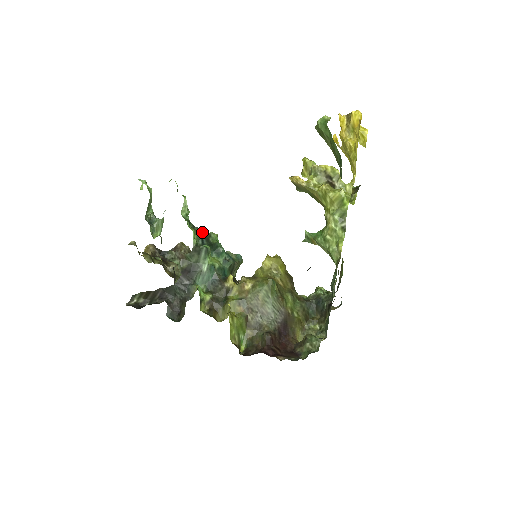
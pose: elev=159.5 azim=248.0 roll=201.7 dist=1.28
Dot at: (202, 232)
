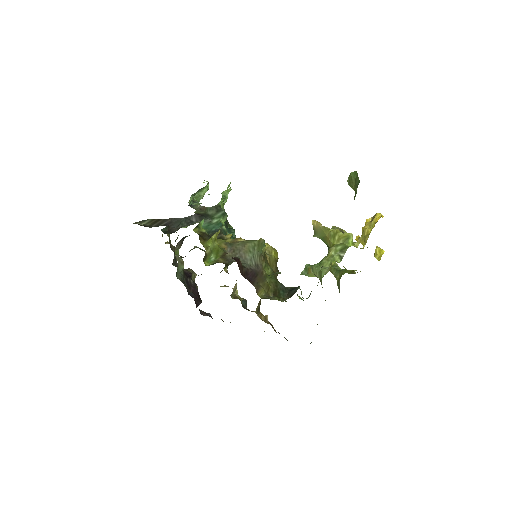
Dot at: occluded
